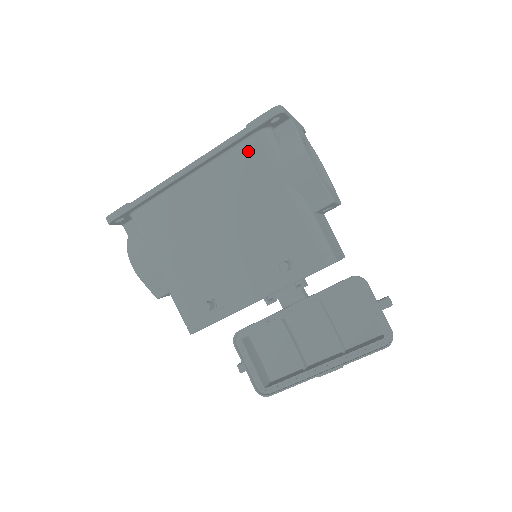
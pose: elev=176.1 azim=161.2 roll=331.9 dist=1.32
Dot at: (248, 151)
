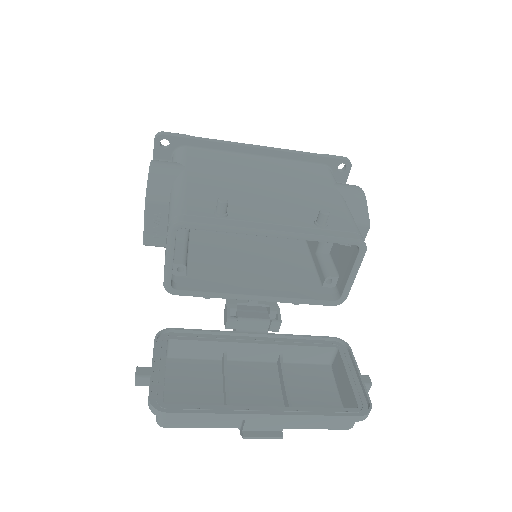
Dot at: (313, 168)
